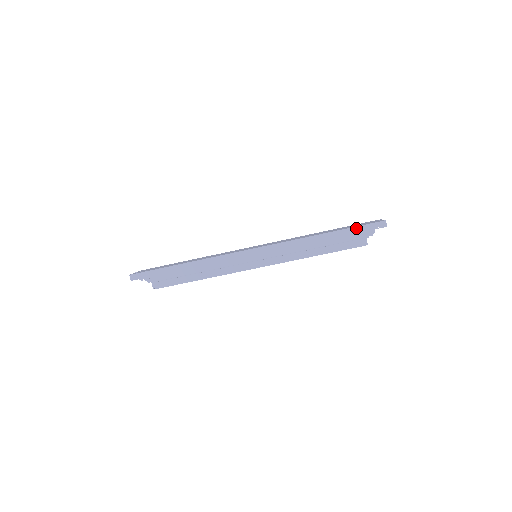
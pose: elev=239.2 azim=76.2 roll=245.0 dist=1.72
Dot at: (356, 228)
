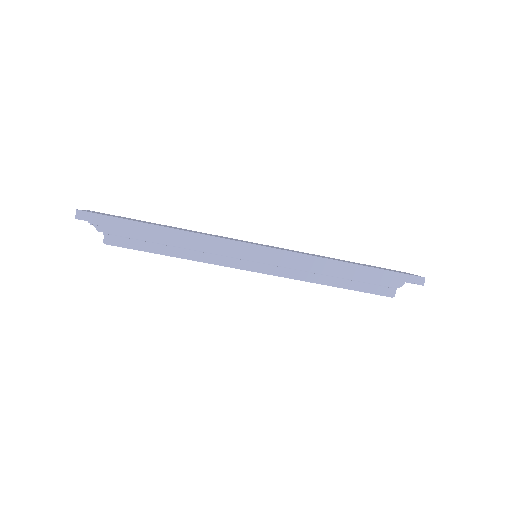
Dot at: (391, 273)
